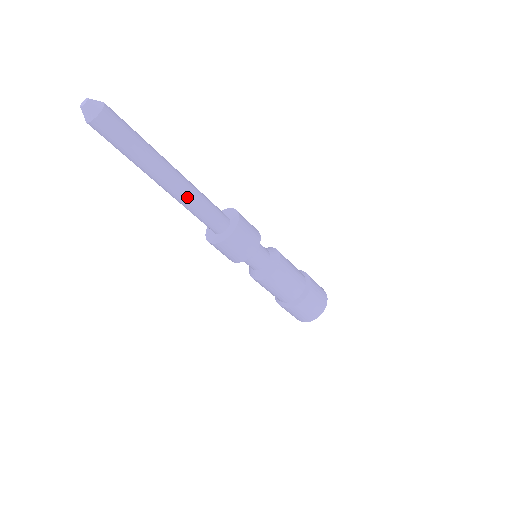
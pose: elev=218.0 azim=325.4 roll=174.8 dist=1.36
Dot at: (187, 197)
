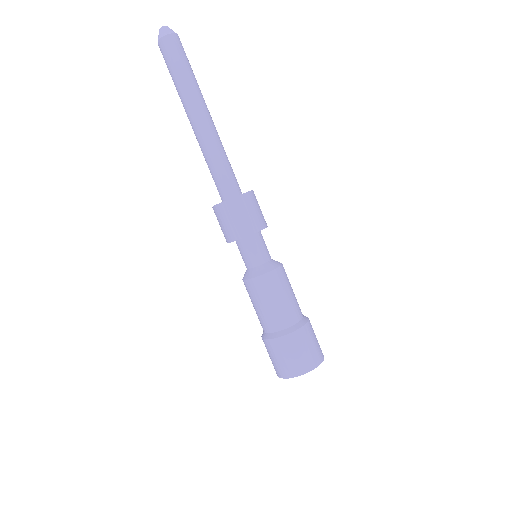
Dot at: (216, 140)
